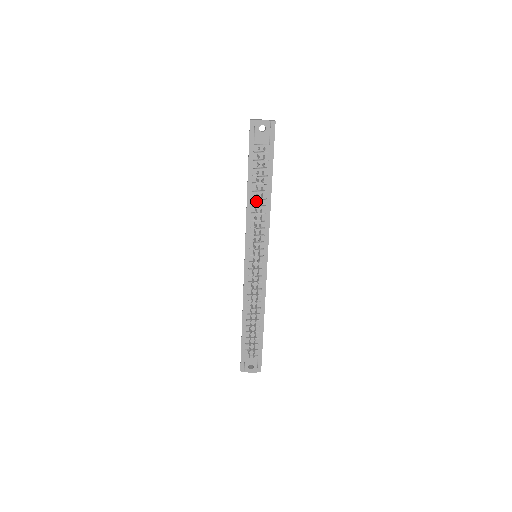
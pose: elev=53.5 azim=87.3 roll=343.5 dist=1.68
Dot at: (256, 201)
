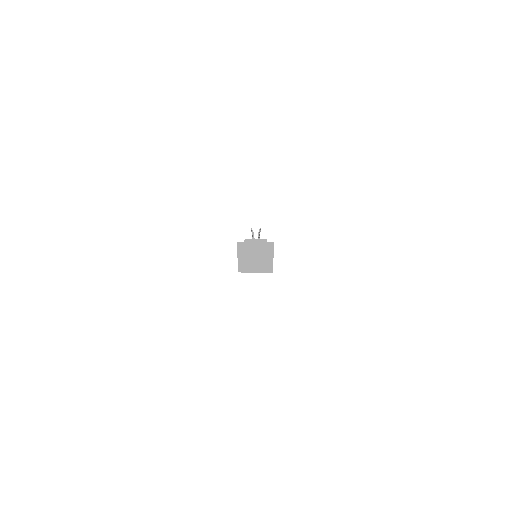
Dot at: occluded
